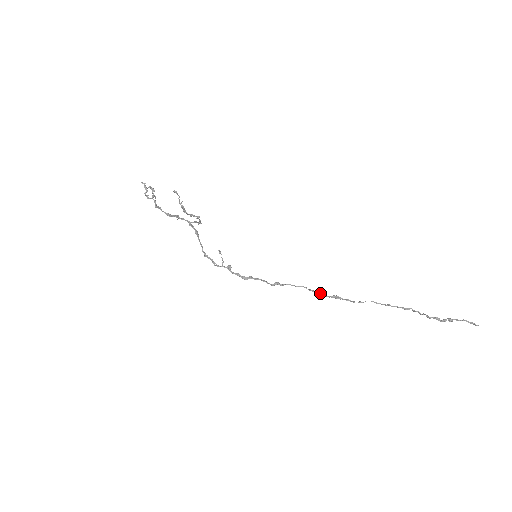
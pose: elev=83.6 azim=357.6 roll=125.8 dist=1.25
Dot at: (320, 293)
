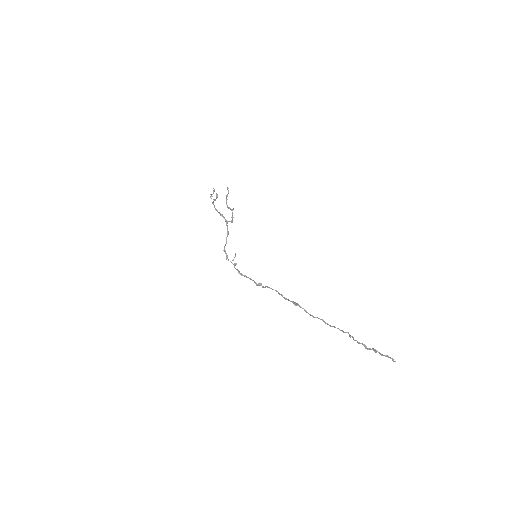
Dot at: (286, 298)
